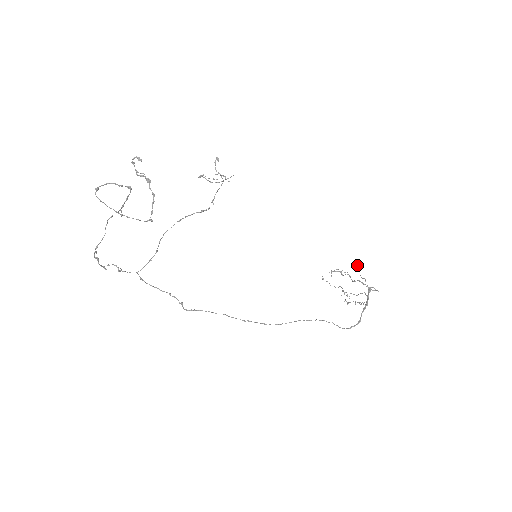
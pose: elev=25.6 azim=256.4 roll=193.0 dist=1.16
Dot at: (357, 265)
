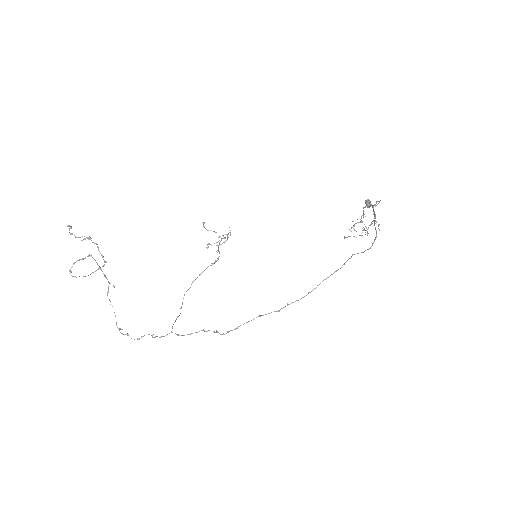
Dot at: (365, 203)
